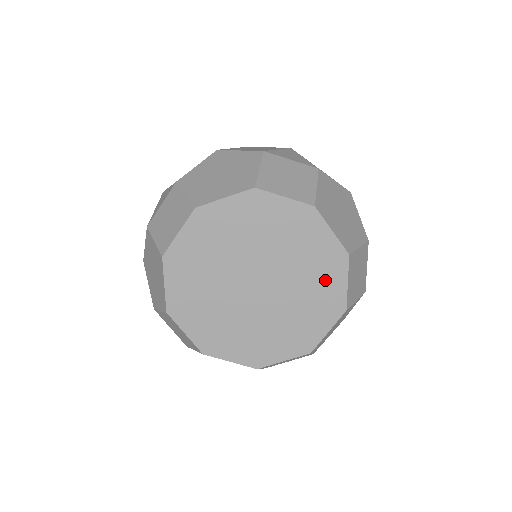
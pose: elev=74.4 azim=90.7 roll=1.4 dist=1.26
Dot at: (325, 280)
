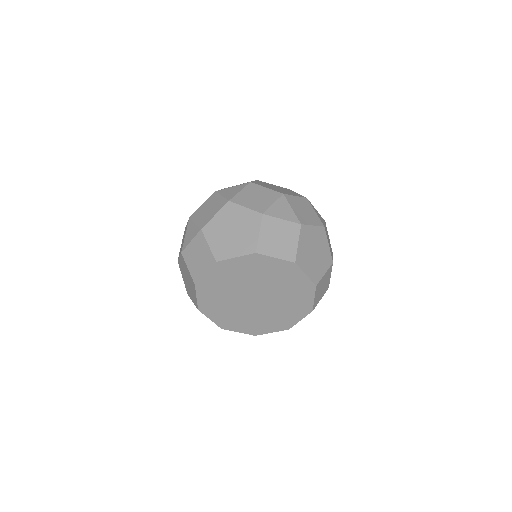
Dot at: (300, 297)
